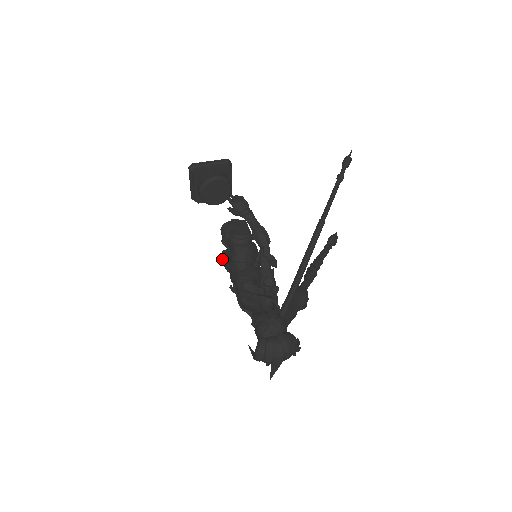
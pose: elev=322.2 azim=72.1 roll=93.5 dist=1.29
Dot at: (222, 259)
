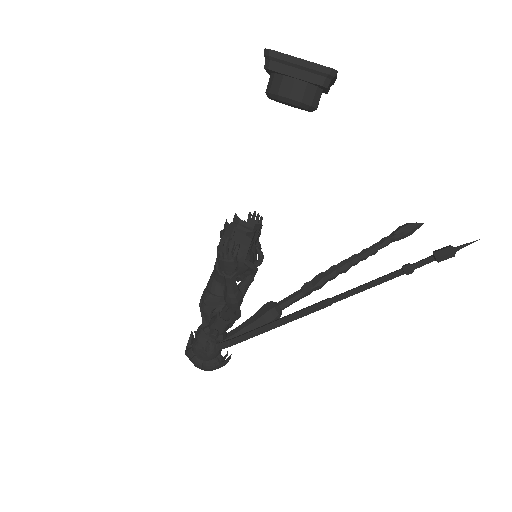
Dot at: occluded
